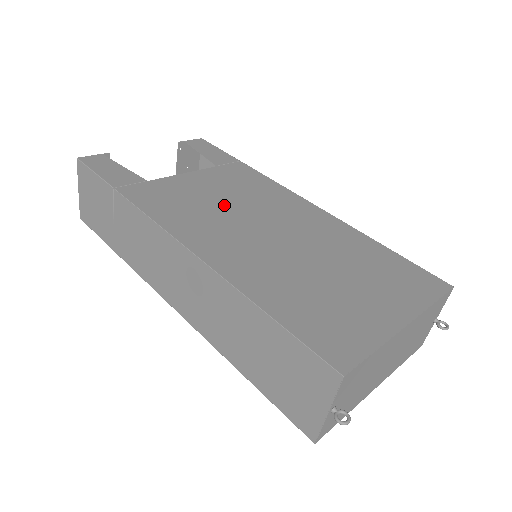
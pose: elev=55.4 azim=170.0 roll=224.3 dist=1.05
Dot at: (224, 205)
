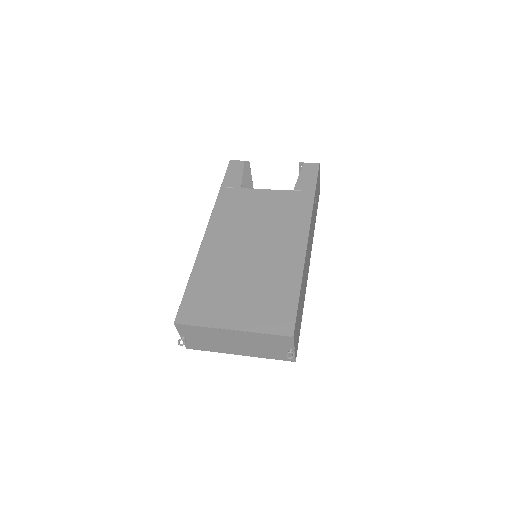
Dot at: (255, 220)
